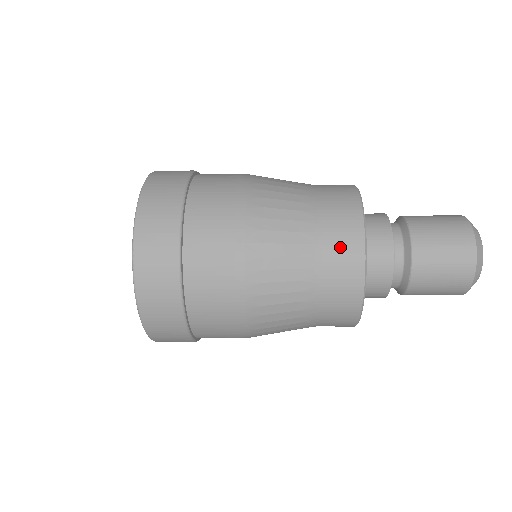
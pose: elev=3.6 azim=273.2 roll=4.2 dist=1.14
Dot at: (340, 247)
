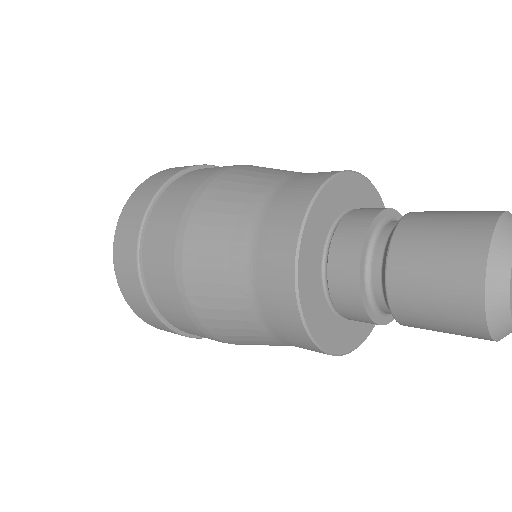
Dot at: (274, 305)
